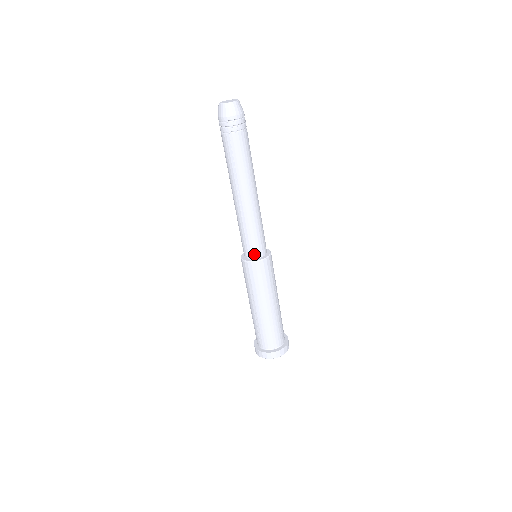
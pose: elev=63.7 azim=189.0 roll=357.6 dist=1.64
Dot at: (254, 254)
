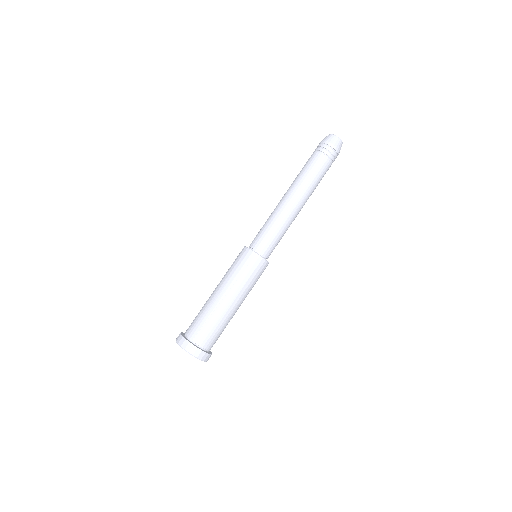
Dot at: (265, 251)
